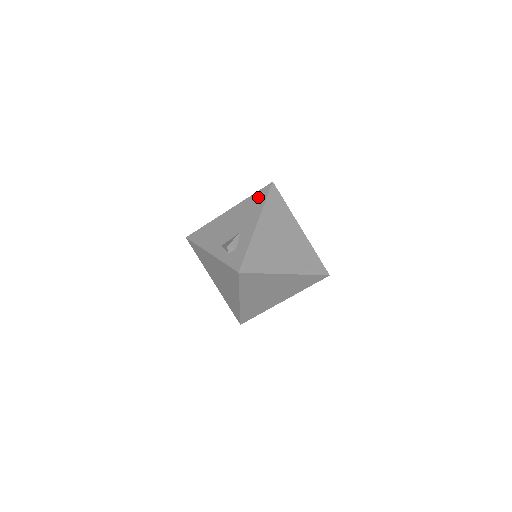
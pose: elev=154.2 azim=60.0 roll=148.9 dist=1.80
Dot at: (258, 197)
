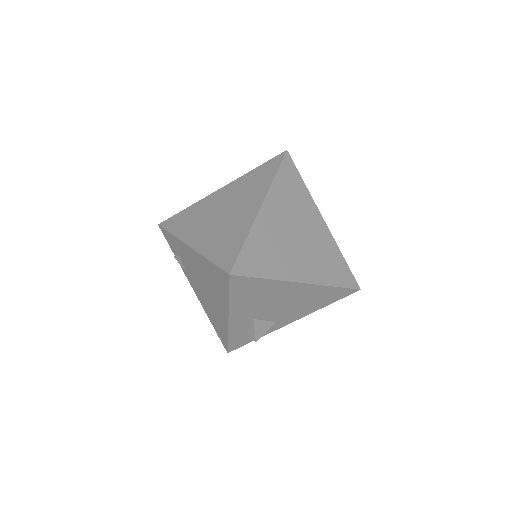
Dot at: occluded
